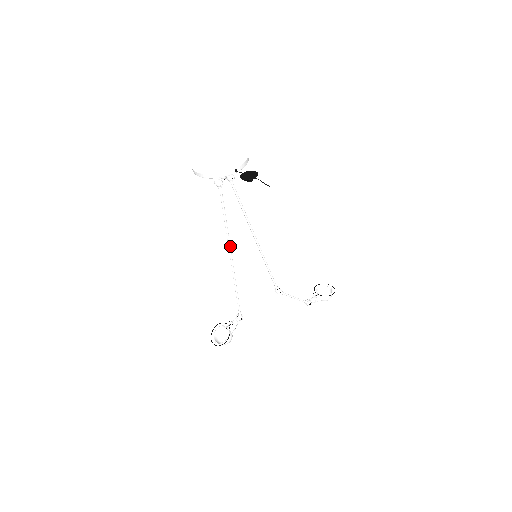
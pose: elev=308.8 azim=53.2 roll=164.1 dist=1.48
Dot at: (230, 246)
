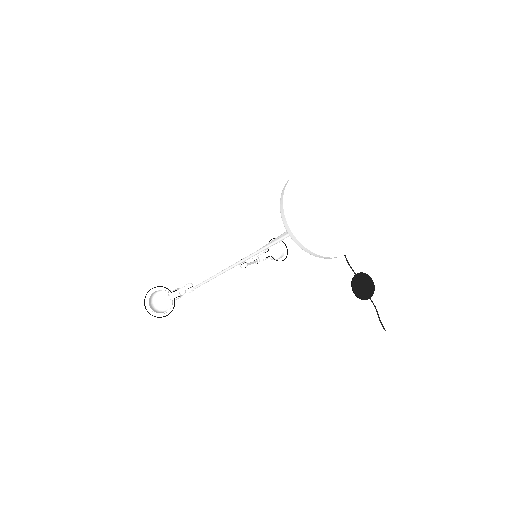
Dot at: (243, 261)
